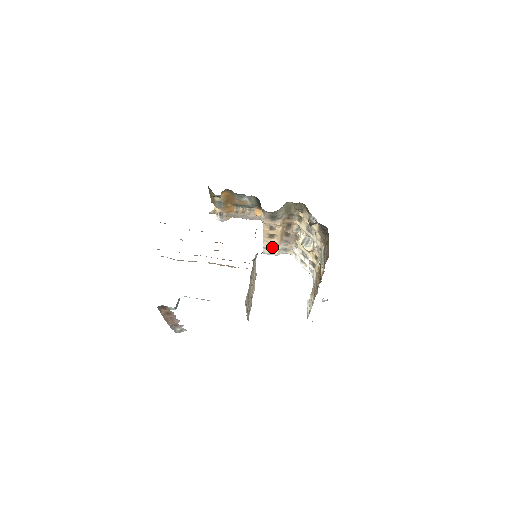
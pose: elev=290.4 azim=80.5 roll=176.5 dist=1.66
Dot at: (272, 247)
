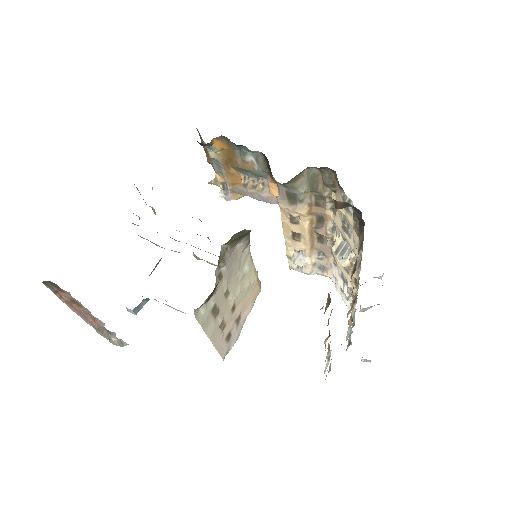
Dot at: (299, 257)
